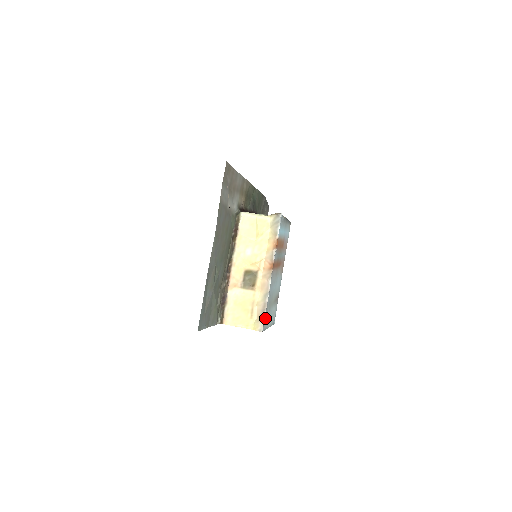
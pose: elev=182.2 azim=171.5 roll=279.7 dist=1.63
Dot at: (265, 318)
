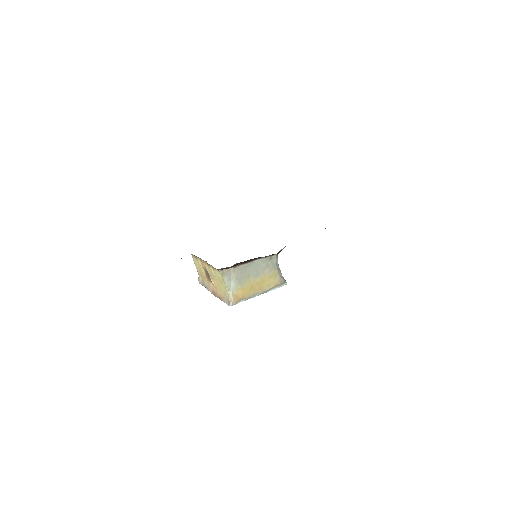
Dot at: occluded
